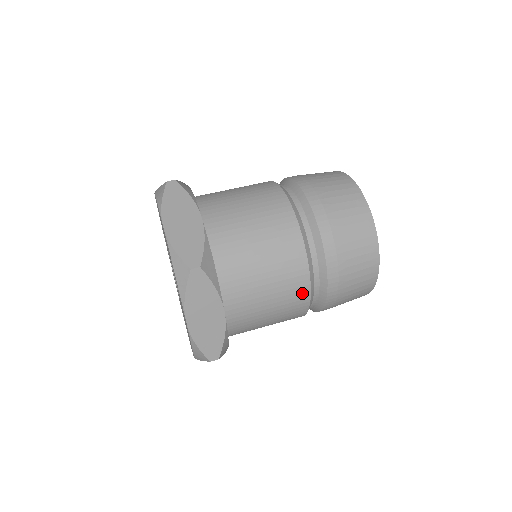
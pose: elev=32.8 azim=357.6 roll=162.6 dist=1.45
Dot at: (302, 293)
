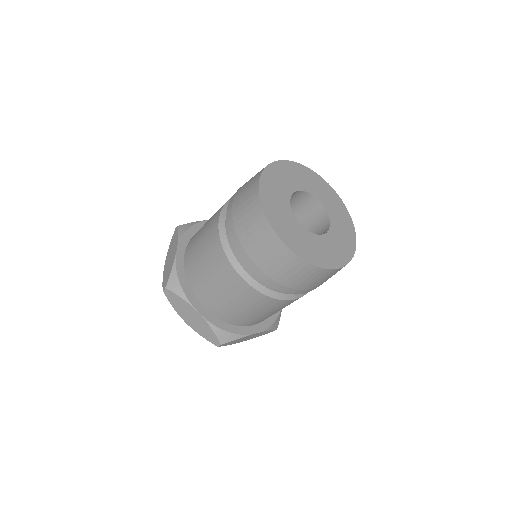
Dot at: (244, 287)
